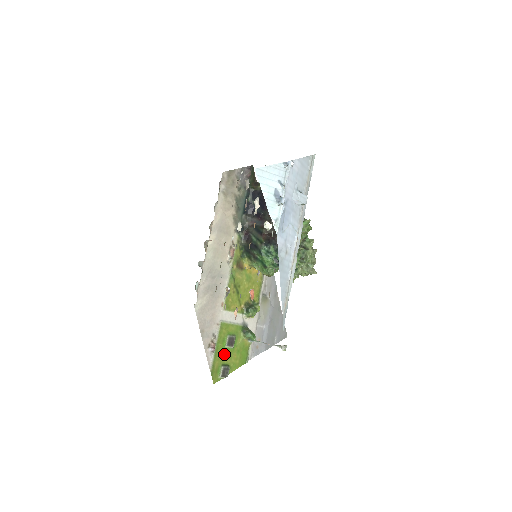
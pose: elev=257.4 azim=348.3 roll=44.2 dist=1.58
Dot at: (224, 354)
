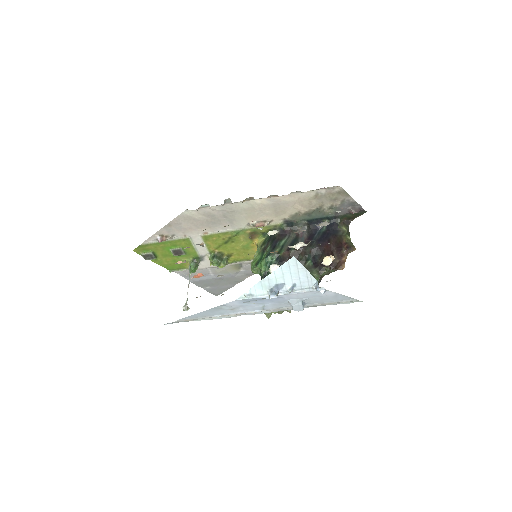
Dot at: (164, 250)
